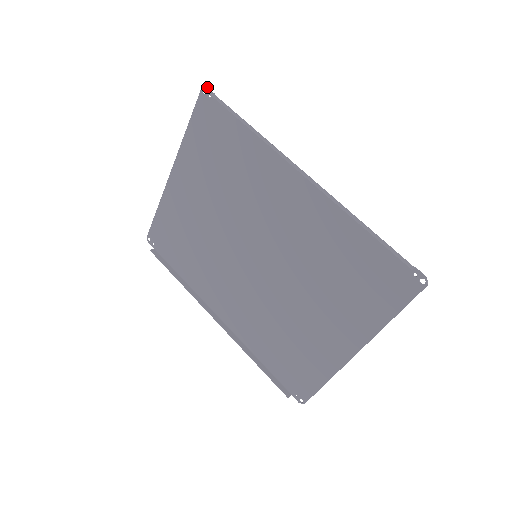
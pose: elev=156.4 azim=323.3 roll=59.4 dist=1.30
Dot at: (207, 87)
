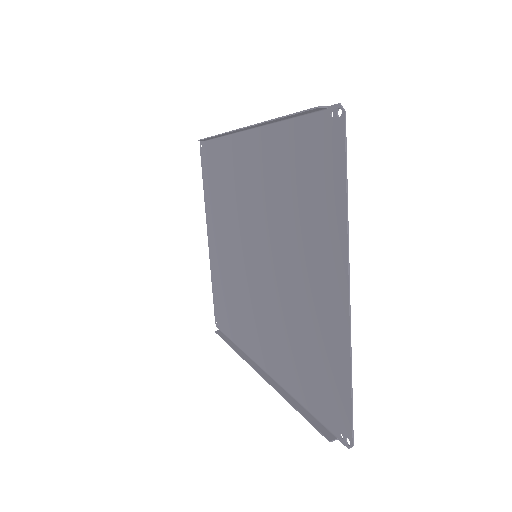
Dot at: (201, 141)
